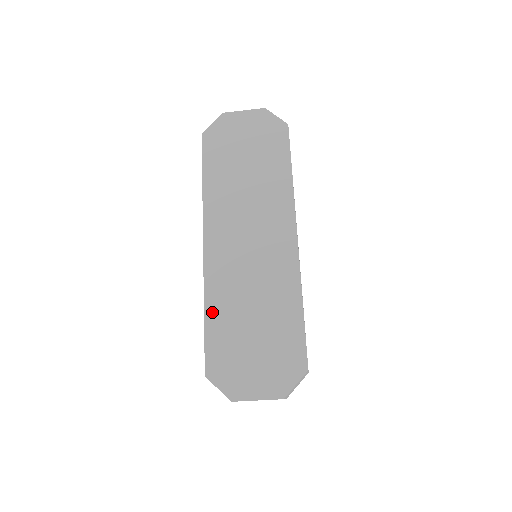
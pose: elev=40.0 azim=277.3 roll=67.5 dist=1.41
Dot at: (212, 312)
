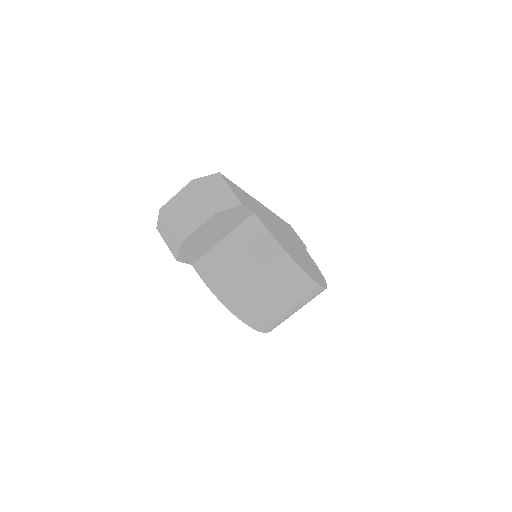
Dot at: occluded
